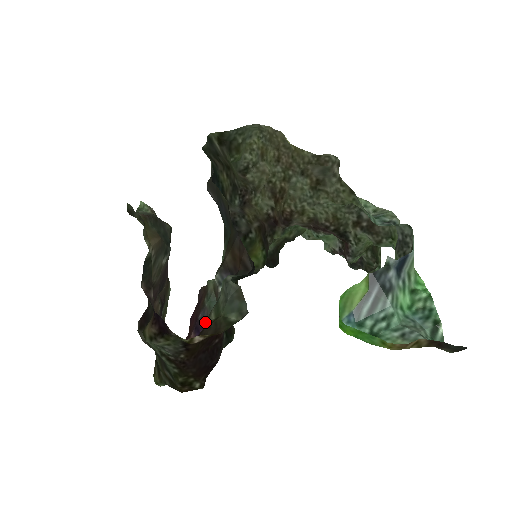
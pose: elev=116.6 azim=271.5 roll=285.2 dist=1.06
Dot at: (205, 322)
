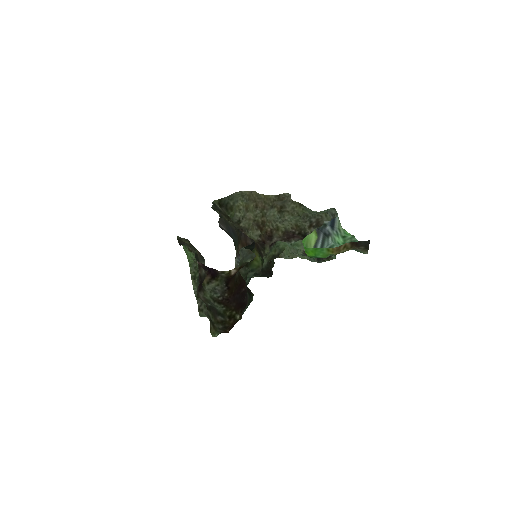
Dot at: occluded
